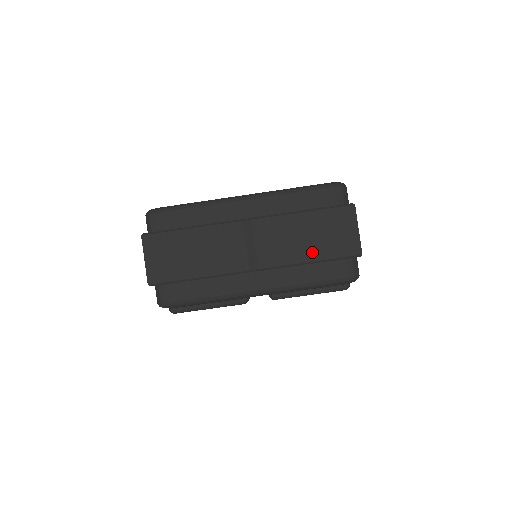
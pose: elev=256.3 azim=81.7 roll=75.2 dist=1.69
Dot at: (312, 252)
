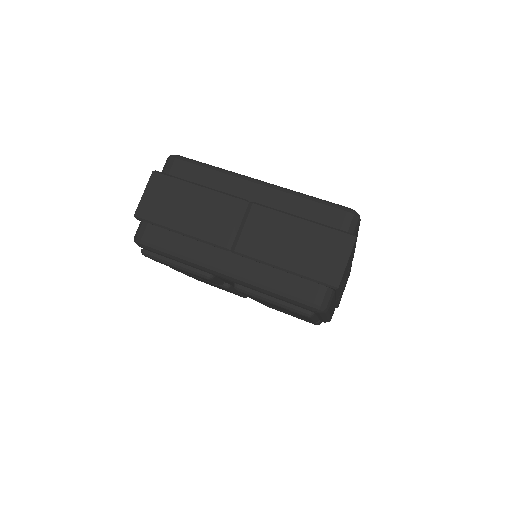
Dot at: (291, 261)
